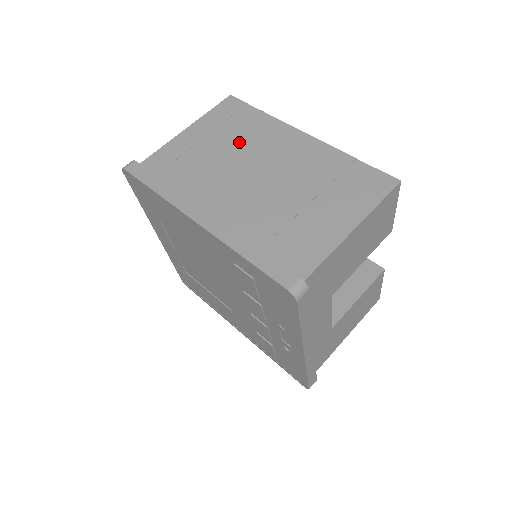
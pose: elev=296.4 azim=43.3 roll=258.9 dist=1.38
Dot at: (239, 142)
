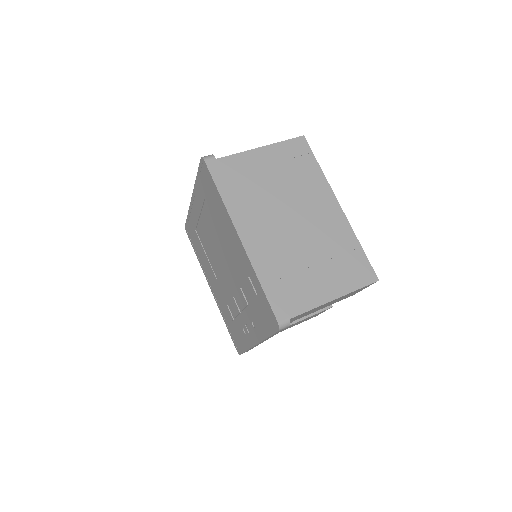
Dot at: (293, 184)
